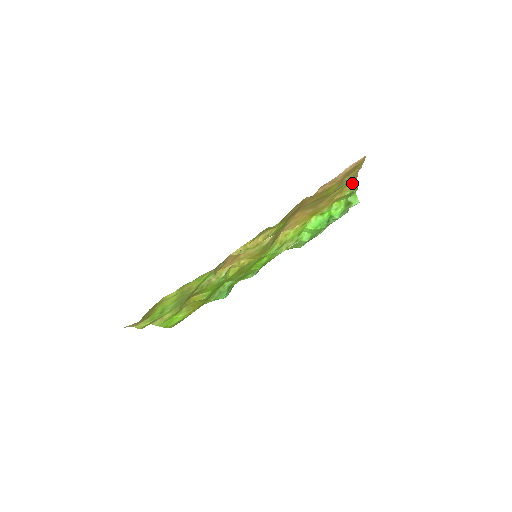
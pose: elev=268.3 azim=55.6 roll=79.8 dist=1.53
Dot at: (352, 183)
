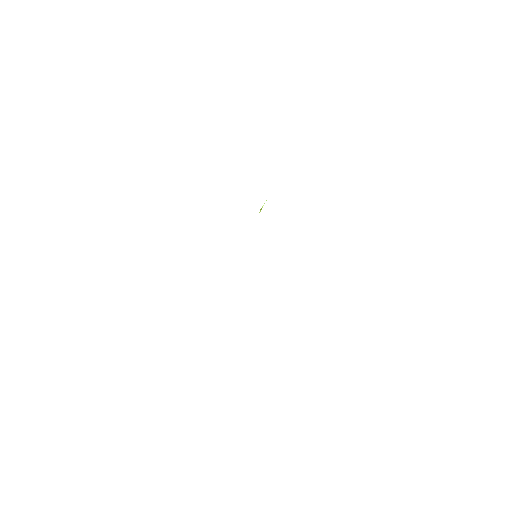
Dot at: occluded
